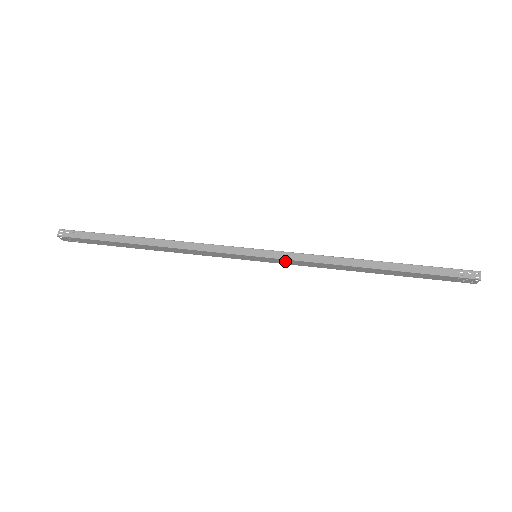
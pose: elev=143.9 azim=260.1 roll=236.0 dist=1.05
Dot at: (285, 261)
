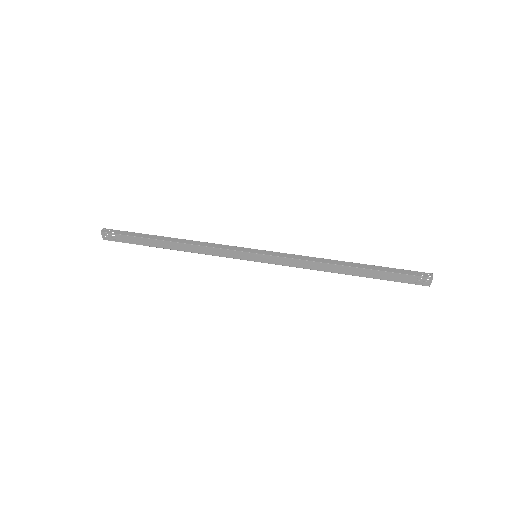
Dot at: (279, 260)
